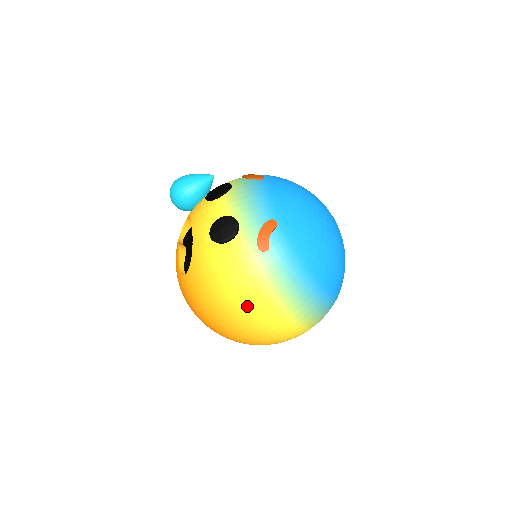
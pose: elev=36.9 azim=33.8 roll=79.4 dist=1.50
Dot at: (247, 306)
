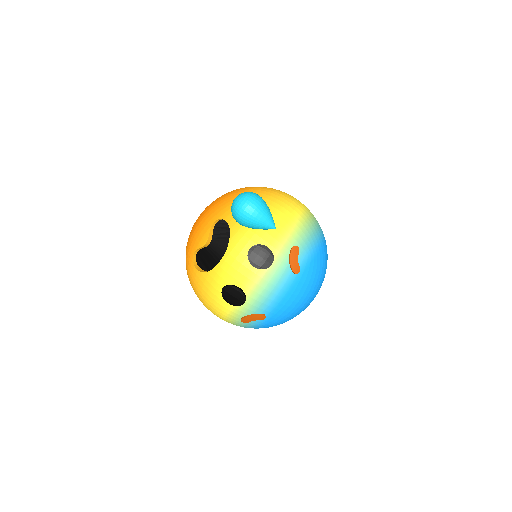
Dot at: occluded
